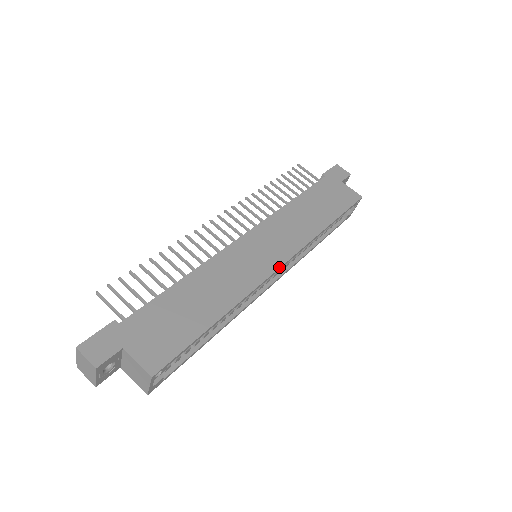
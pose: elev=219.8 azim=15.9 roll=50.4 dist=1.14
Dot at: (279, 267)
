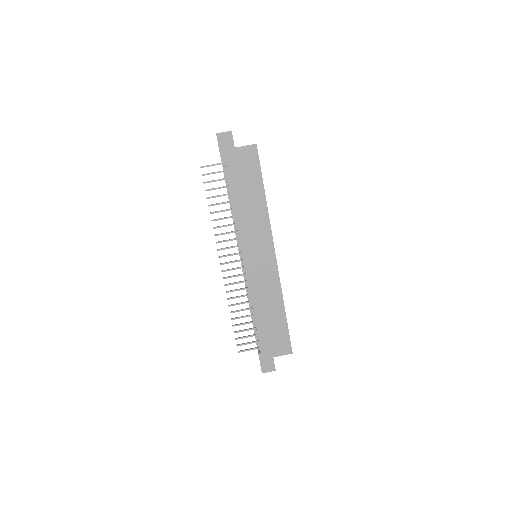
Dot at: (275, 258)
